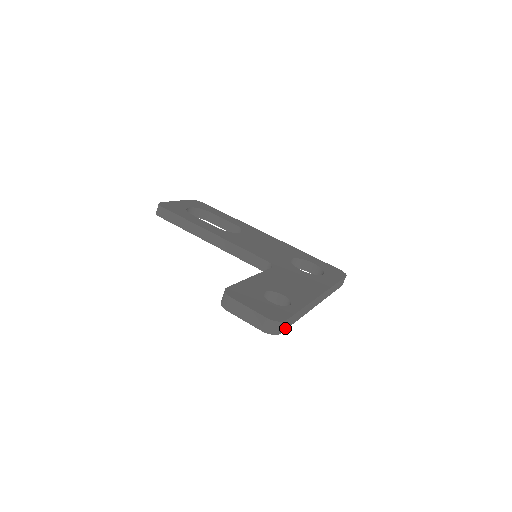
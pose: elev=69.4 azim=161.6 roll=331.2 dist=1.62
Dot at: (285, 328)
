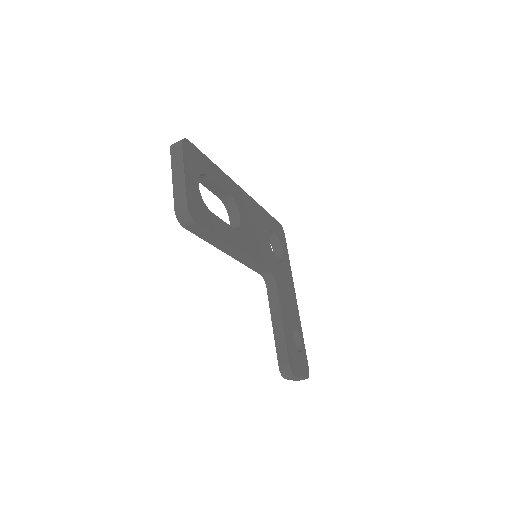
Dot at: occluded
